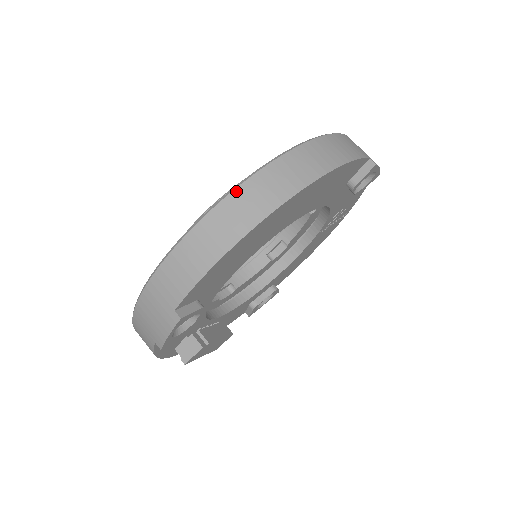
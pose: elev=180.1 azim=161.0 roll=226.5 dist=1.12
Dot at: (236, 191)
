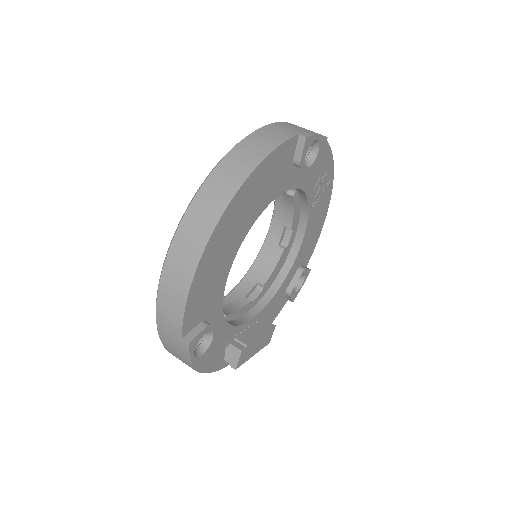
Dot at: (180, 227)
